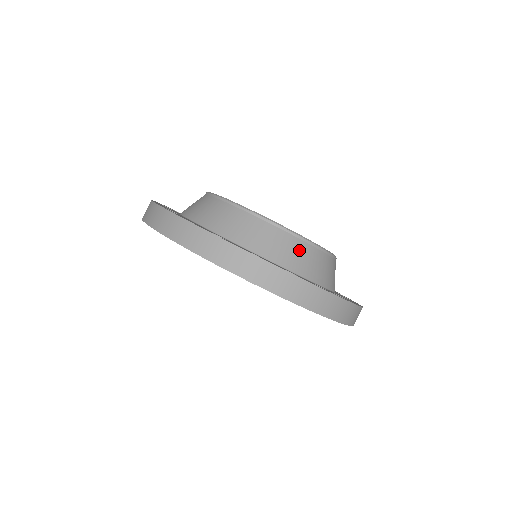
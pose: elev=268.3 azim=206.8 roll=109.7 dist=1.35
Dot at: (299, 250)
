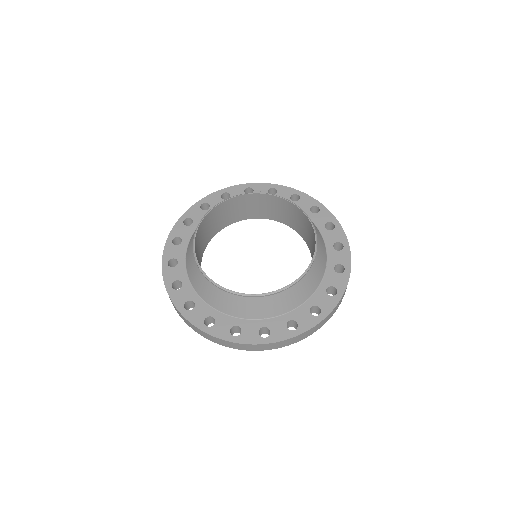
Dot at: (289, 296)
